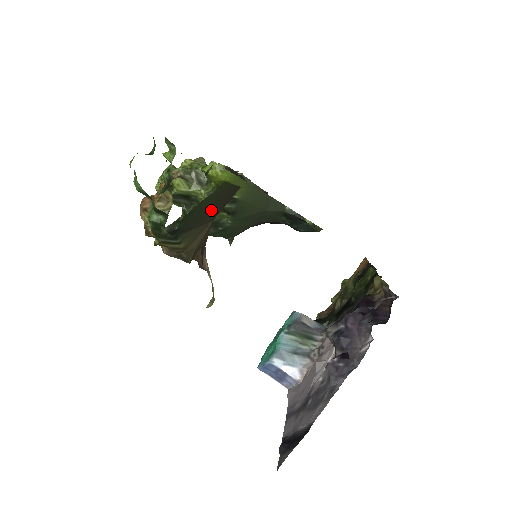
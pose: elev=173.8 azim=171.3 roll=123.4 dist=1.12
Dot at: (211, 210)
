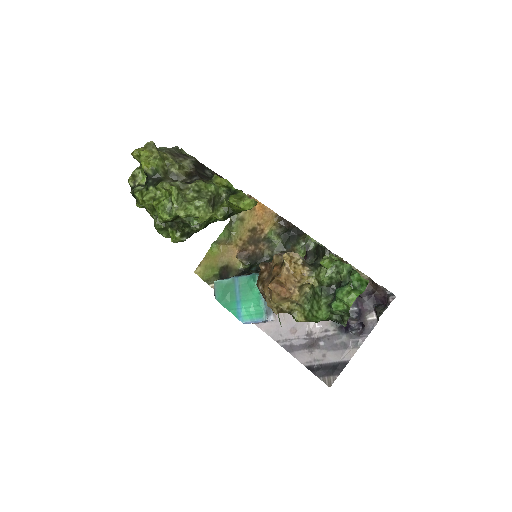
Dot at: occluded
